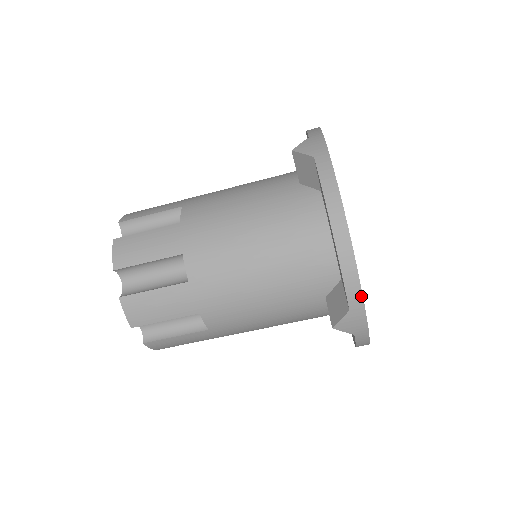
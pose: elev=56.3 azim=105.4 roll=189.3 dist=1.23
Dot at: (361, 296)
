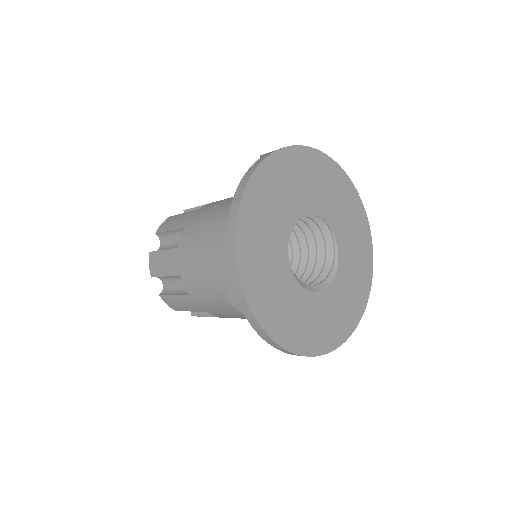
Dot at: (330, 351)
